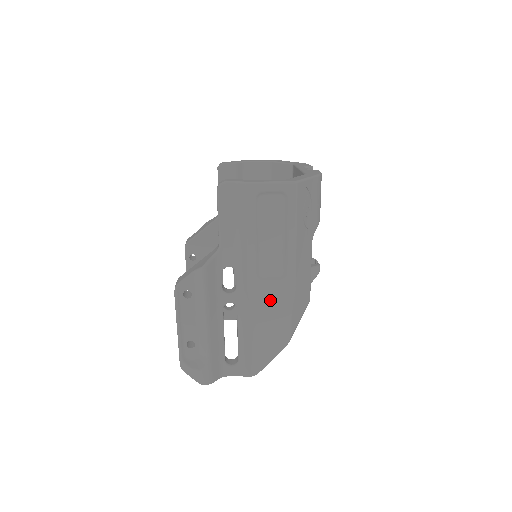
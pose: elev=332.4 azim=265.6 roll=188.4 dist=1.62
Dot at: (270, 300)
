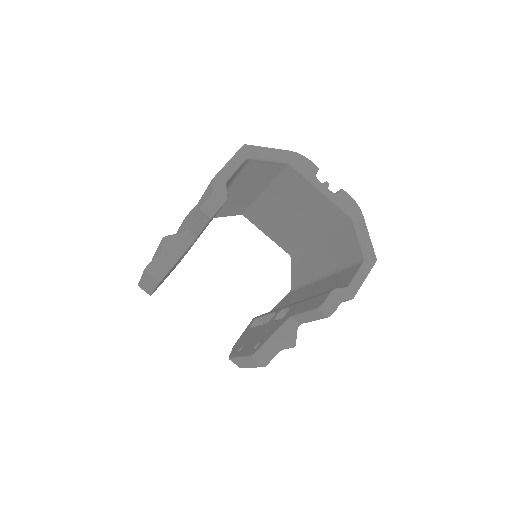
Dot at: occluded
